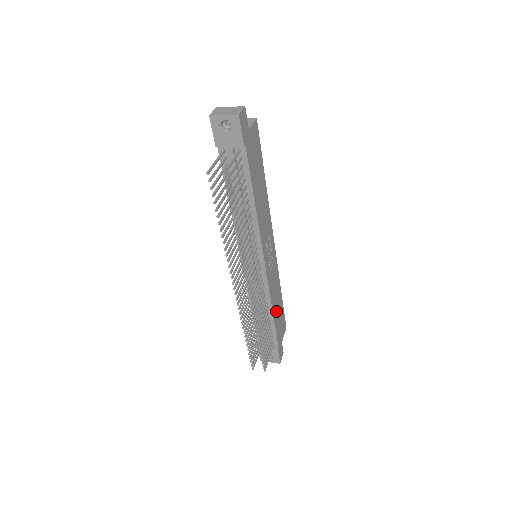
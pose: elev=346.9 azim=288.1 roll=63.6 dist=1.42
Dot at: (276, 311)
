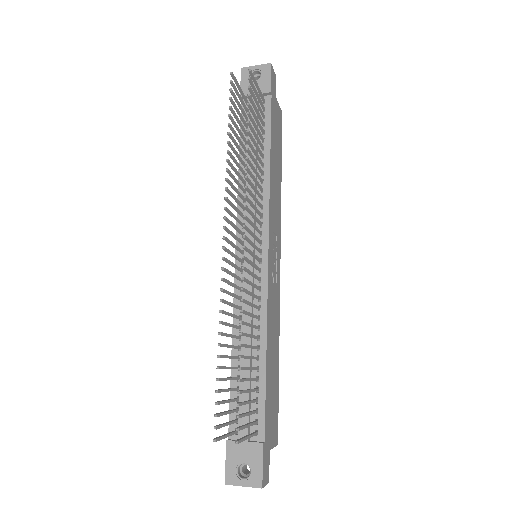
Dot at: (270, 365)
